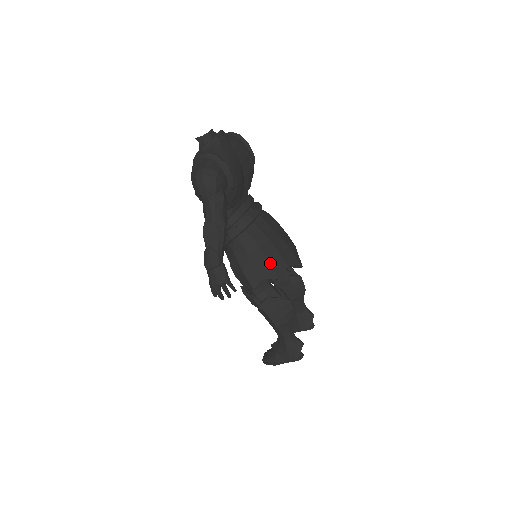
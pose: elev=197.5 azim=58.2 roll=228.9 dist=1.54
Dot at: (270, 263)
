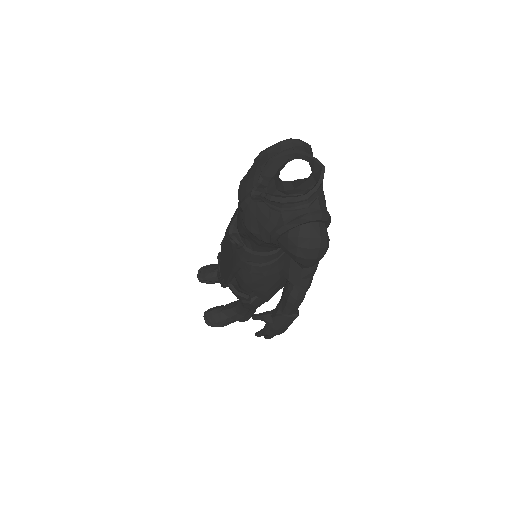
Dot at: occluded
